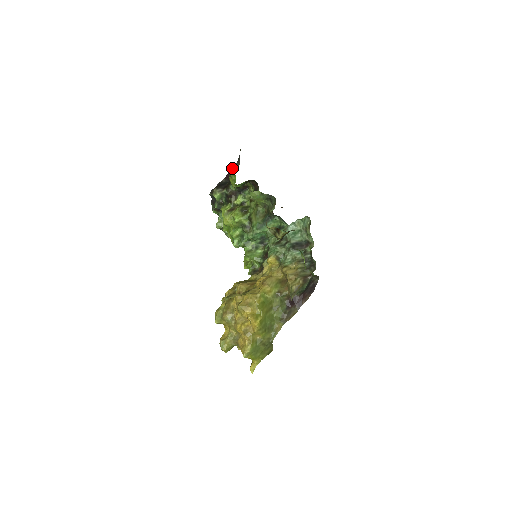
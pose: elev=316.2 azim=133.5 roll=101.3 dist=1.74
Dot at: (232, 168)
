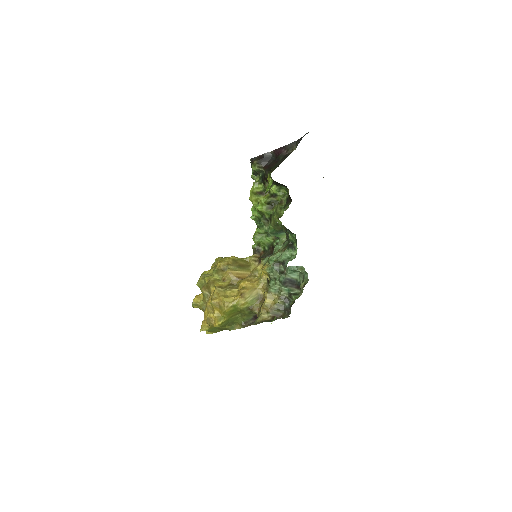
Dot at: (277, 164)
